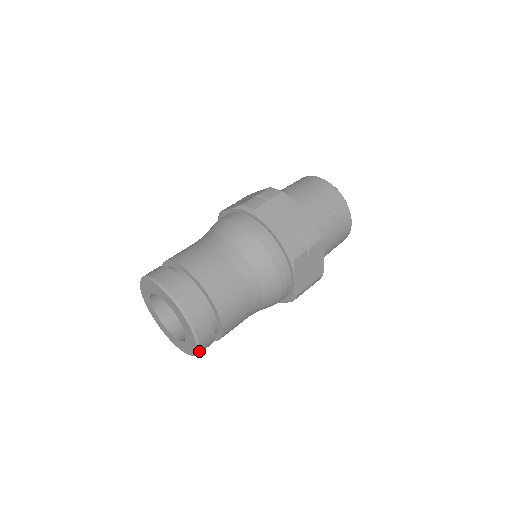
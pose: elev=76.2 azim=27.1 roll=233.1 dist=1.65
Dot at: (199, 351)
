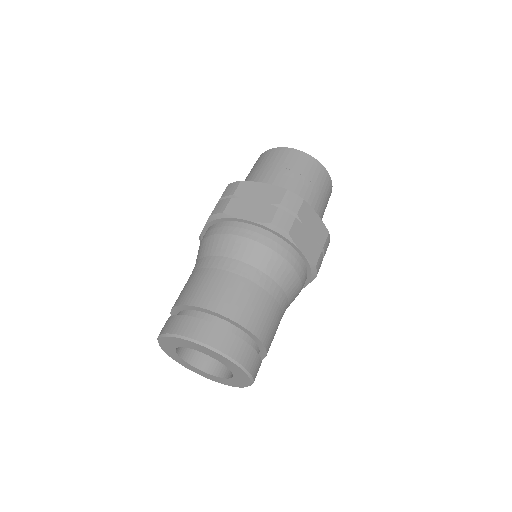
Dot at: (251, 376)
